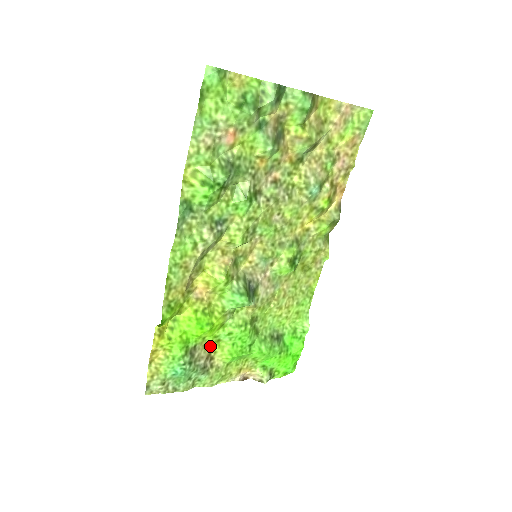
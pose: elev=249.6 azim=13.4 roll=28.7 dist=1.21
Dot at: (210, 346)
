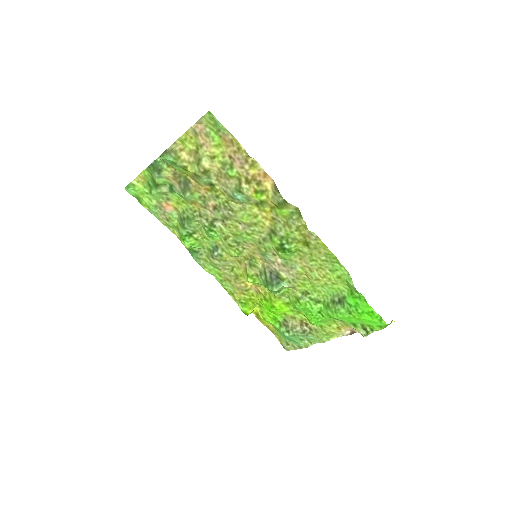
Dot at: (298, 316)
